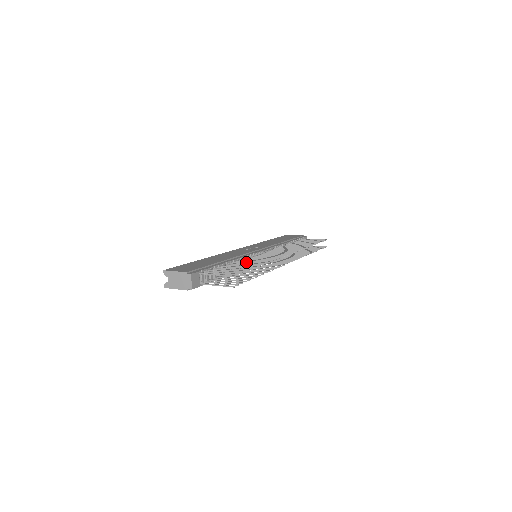
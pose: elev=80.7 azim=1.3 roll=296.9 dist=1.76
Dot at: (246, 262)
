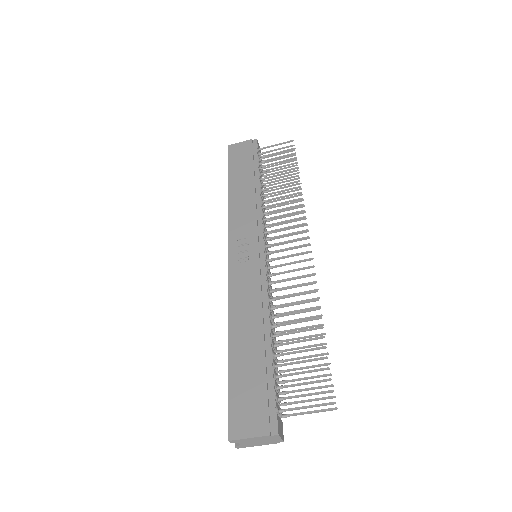
Dot at: occluded
